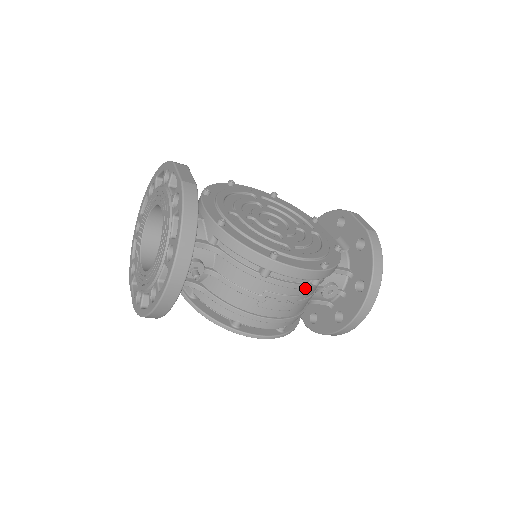
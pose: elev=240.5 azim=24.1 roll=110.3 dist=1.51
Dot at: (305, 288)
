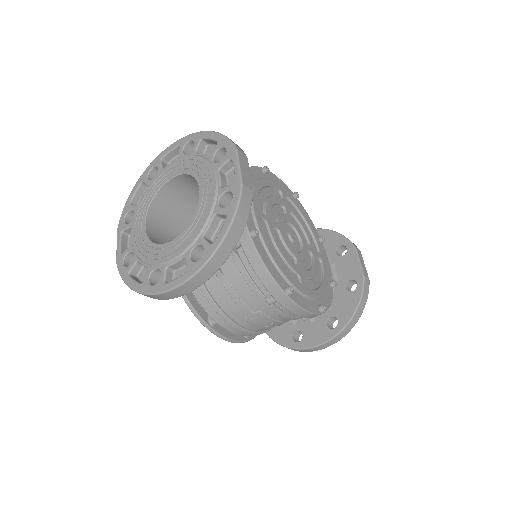
Dot at: (294, 319)
